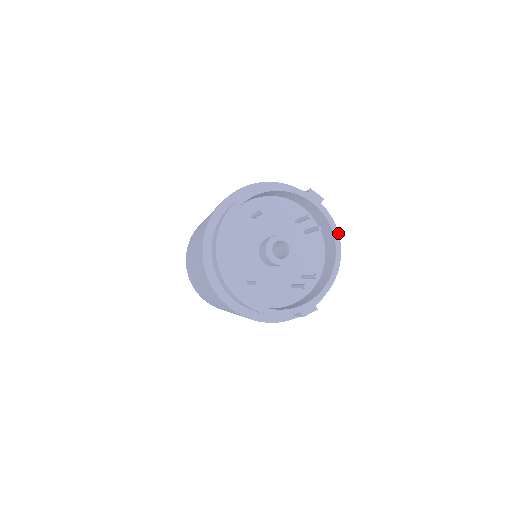
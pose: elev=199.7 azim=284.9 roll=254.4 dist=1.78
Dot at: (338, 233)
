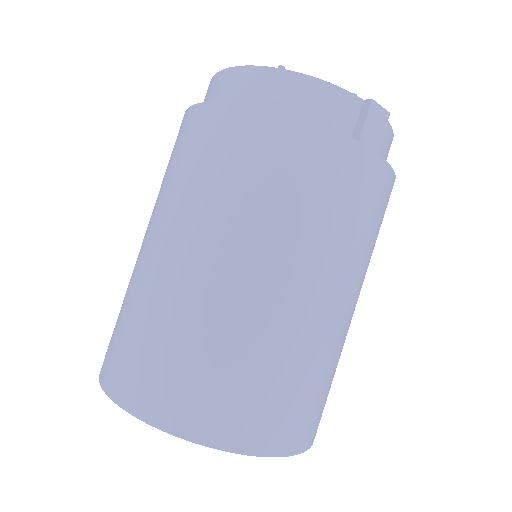
Dot at: occluded
